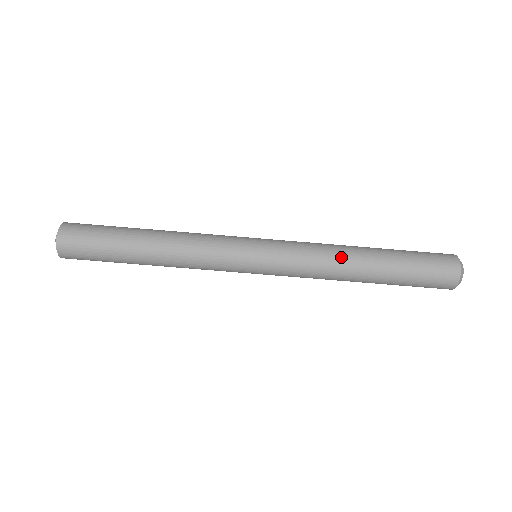
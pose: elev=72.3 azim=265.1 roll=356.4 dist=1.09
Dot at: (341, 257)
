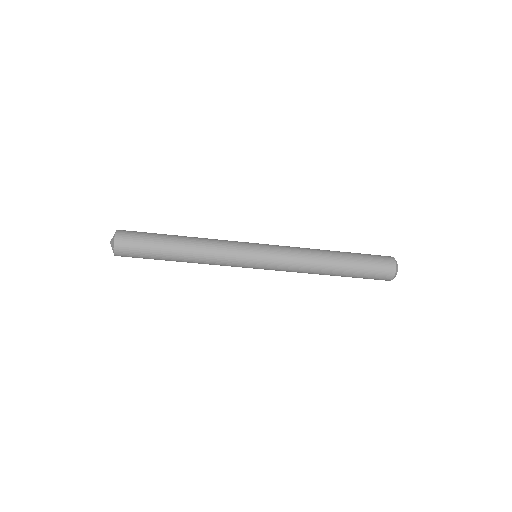
Dot at: (313, 273)
